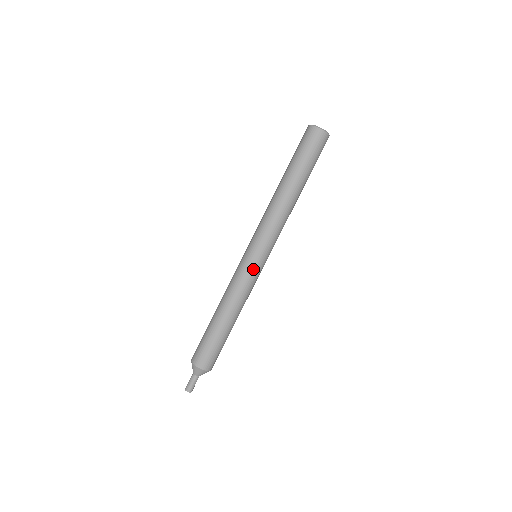
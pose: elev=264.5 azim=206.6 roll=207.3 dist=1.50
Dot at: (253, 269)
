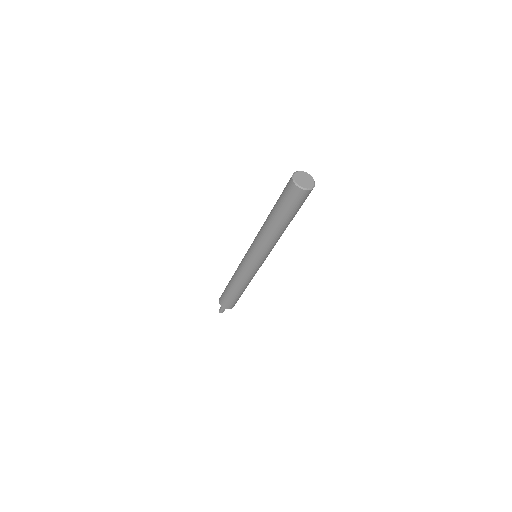
Dot at: (247, 266)
